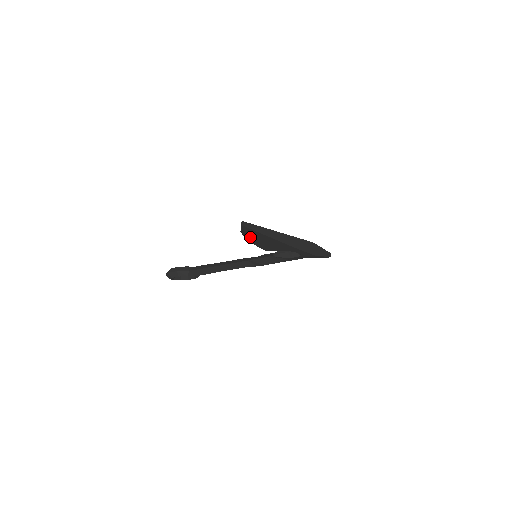
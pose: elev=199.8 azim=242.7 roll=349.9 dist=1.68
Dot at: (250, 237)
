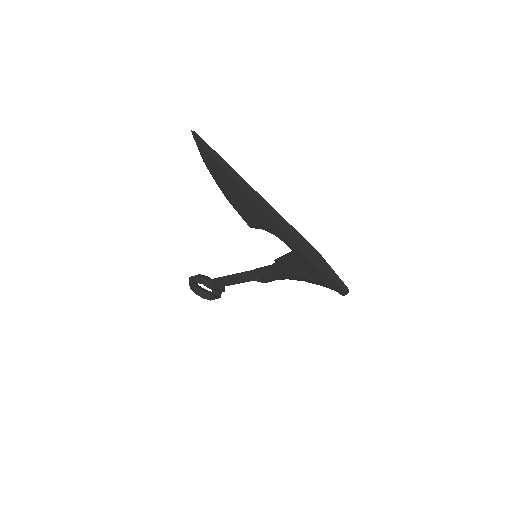
Dot at: (214, 173)
